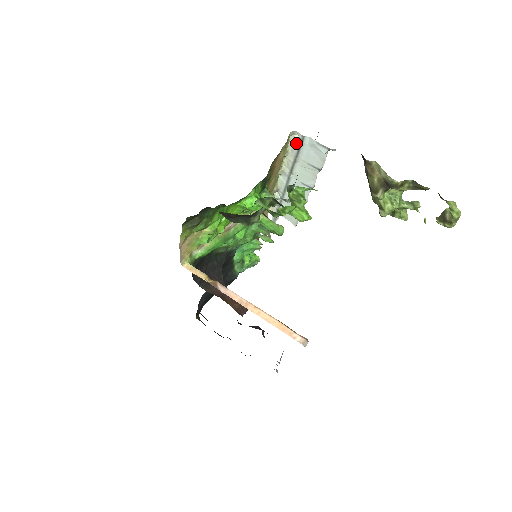
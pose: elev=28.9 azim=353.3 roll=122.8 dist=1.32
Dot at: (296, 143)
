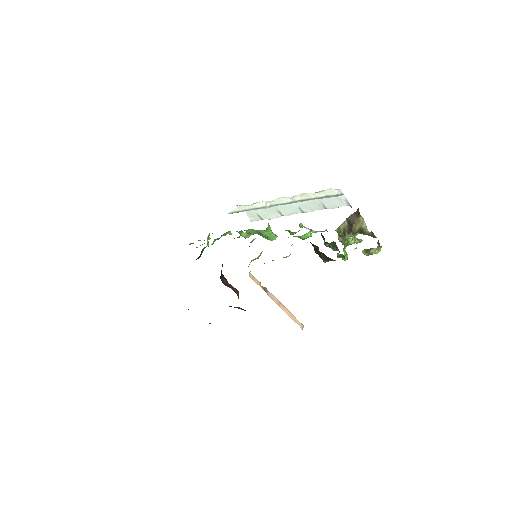
Dot at: (330, 193)
